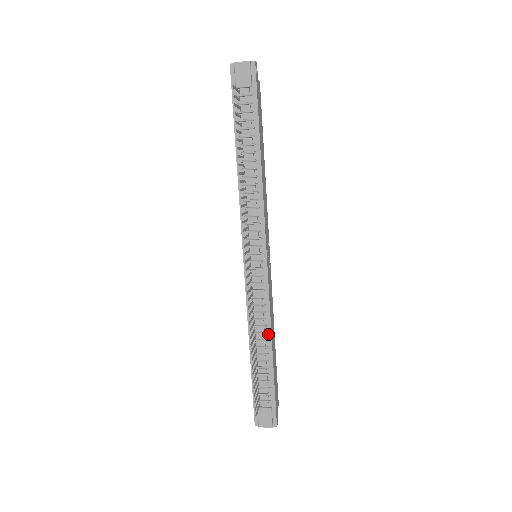
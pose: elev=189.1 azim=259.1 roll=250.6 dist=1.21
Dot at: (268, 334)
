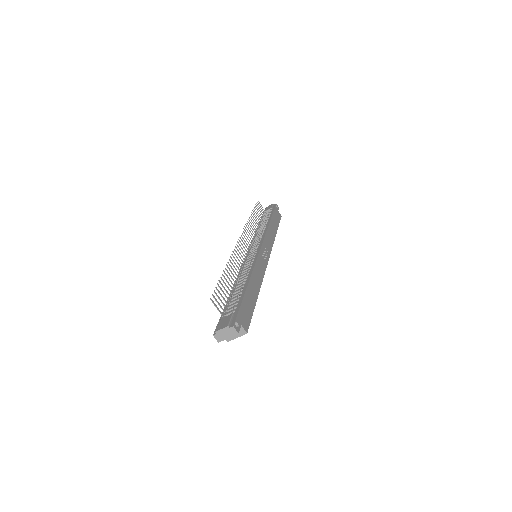
Dot at: (248, 277)
